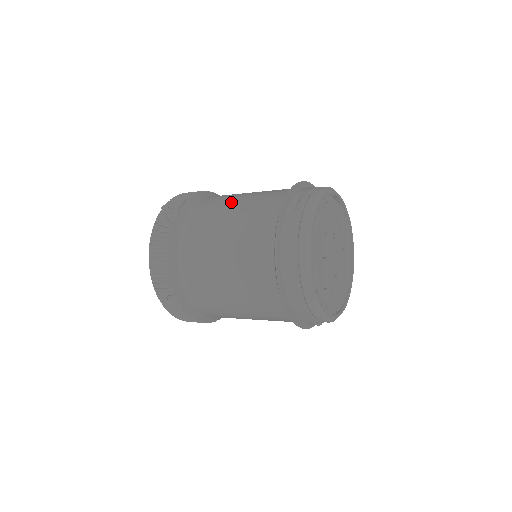
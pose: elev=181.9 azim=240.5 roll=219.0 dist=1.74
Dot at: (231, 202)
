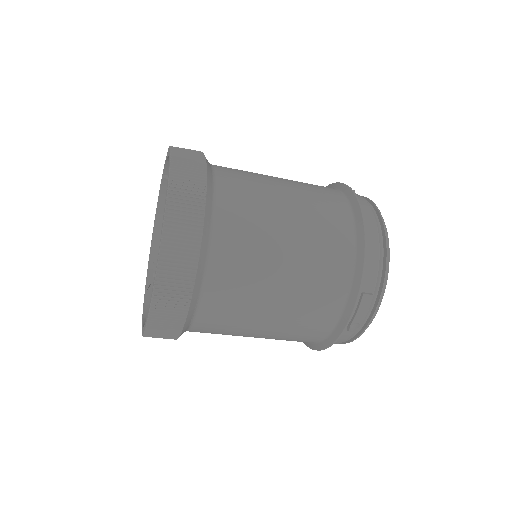
Dot at: occluded
